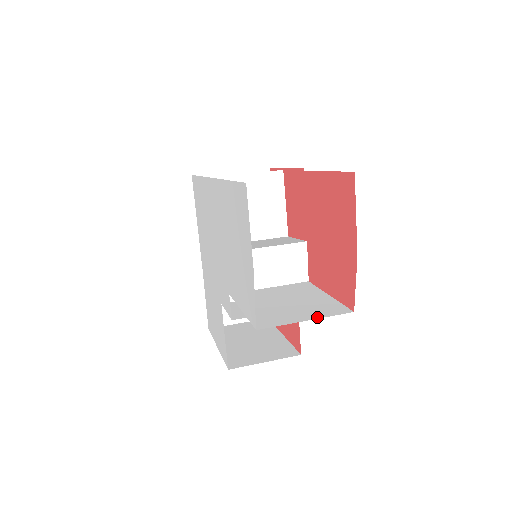
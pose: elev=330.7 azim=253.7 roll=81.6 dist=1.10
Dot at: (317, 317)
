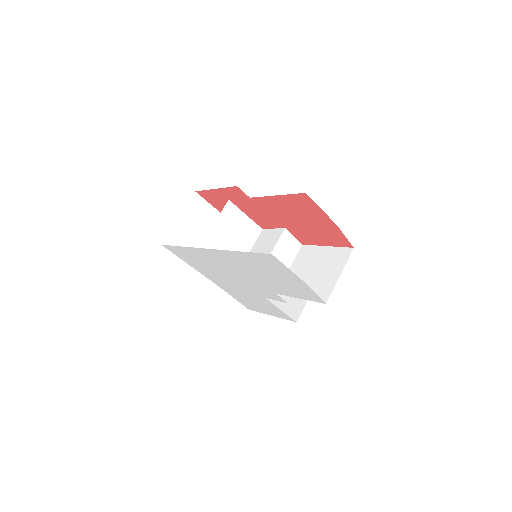
Dot at: (342, 268)
